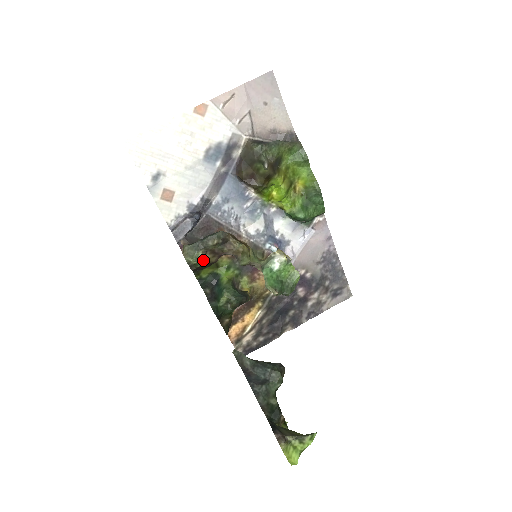
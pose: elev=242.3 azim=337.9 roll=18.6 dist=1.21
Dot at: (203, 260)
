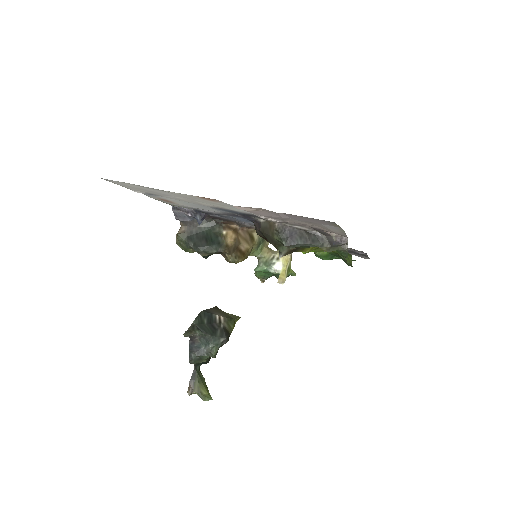
Dot at: occluded
